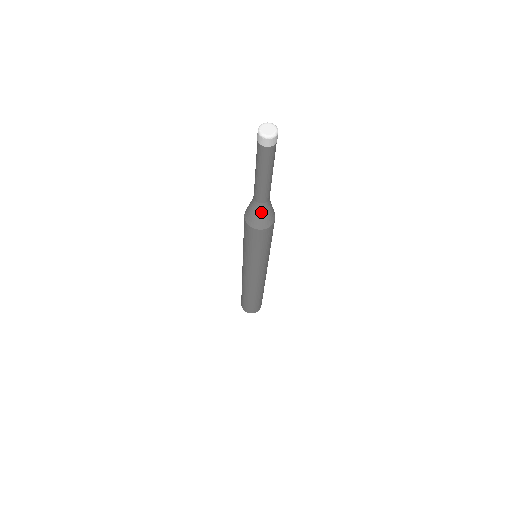
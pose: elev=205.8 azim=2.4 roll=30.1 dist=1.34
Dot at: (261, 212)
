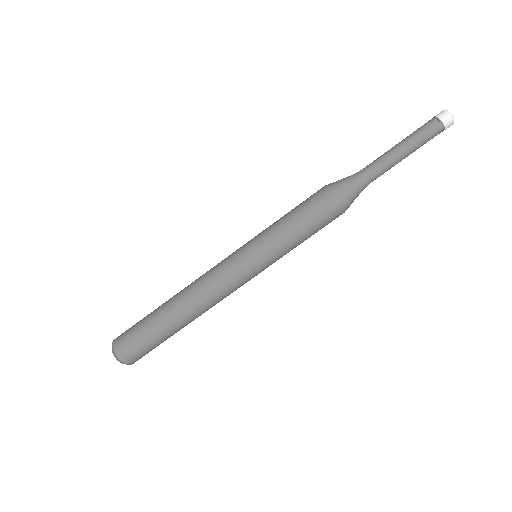
Dot at: (360, 191)
